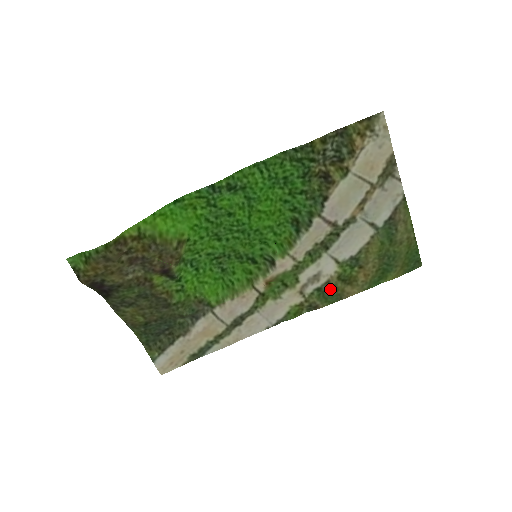
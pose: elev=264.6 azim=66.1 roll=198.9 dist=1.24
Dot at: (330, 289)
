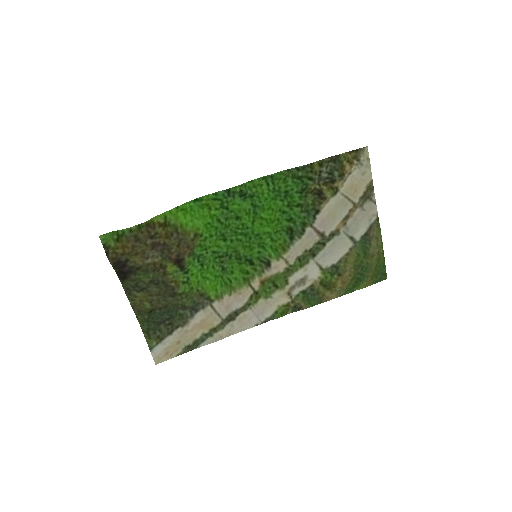
Dot at: (313, 292)
